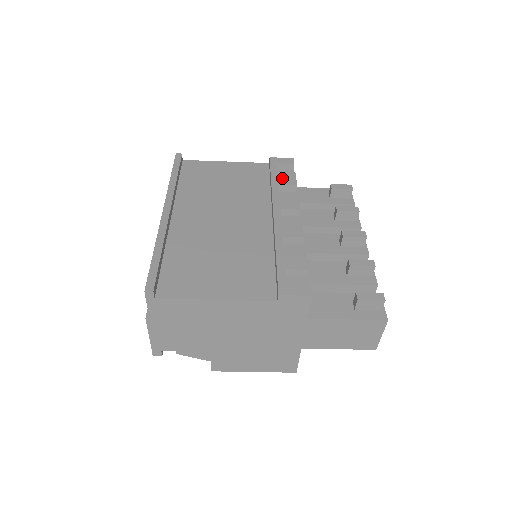
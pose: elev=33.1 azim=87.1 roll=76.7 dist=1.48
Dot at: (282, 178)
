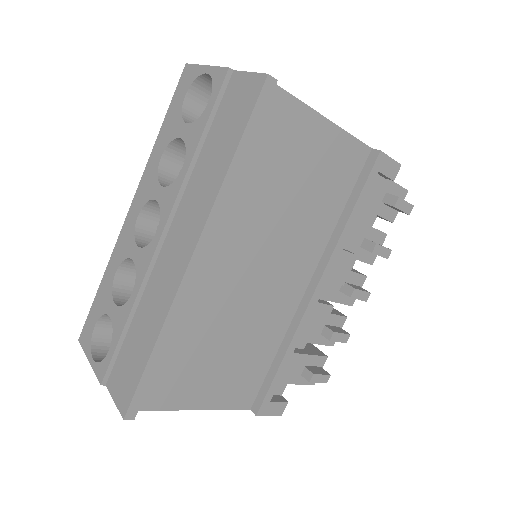
Dot at: (364, 213)
